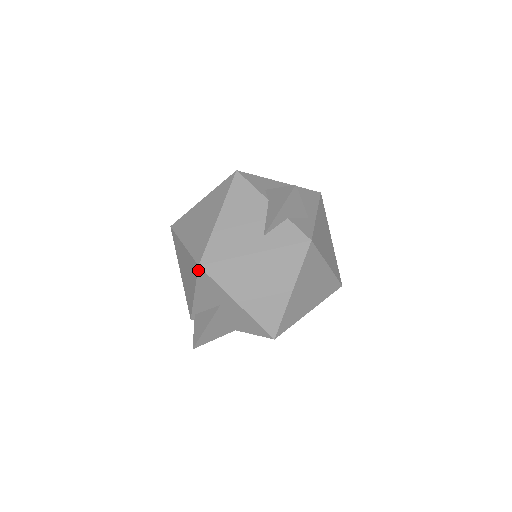
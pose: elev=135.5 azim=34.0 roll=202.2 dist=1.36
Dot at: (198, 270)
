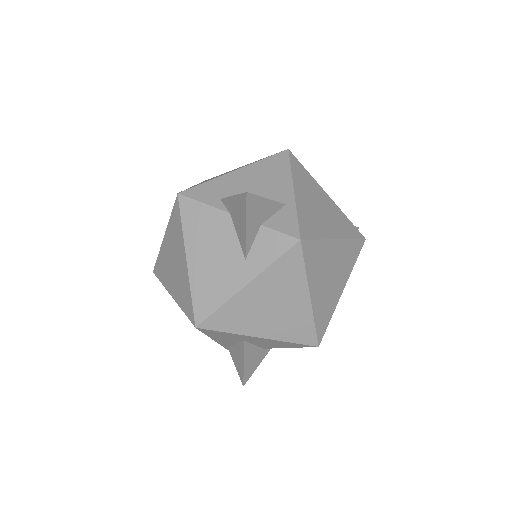
Dot at: occluded
